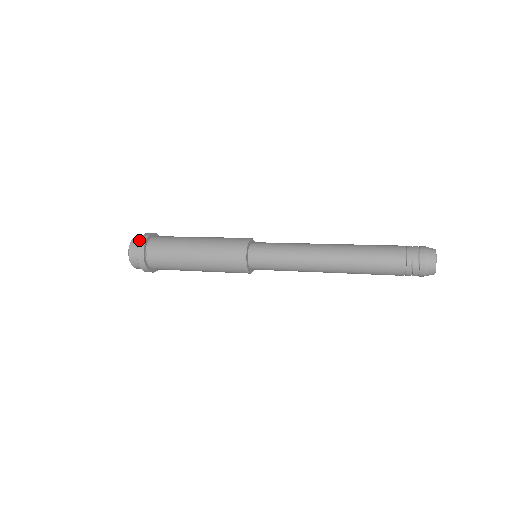
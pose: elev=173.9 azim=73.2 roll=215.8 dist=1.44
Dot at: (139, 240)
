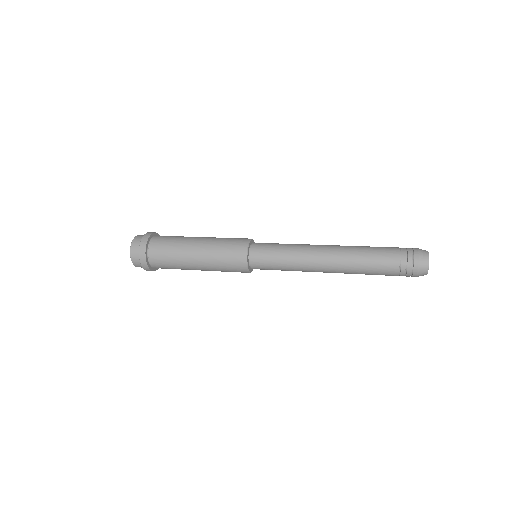
Dot at: (138, 256)
